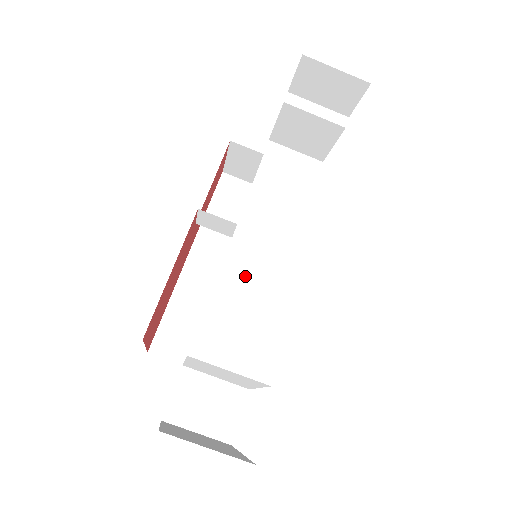
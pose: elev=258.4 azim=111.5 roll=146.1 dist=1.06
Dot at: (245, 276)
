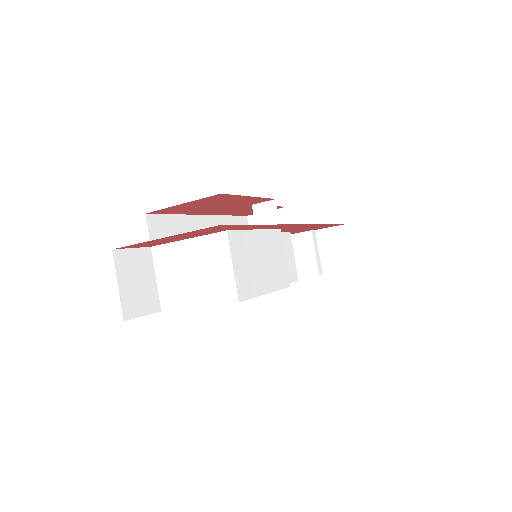
Dot at: (268, 248)
